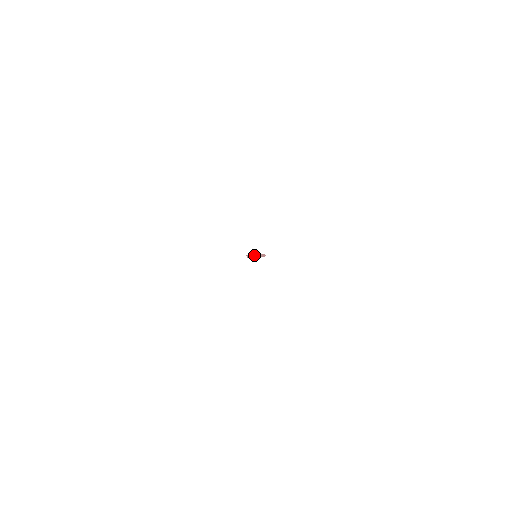
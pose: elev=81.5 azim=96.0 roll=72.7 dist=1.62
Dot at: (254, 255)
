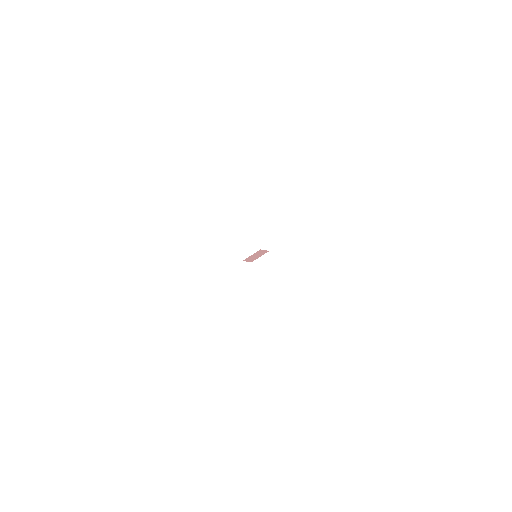
Dot at: (252, 256)
